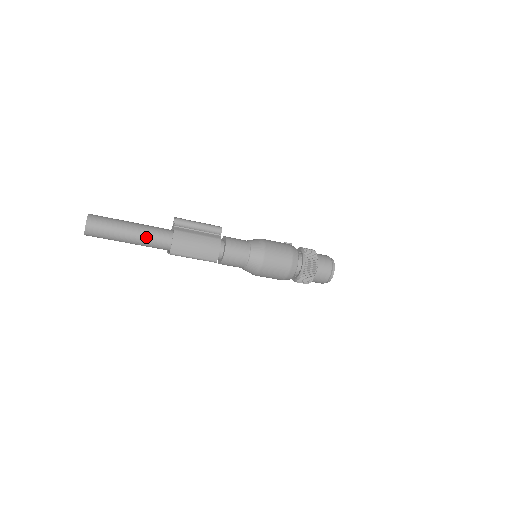
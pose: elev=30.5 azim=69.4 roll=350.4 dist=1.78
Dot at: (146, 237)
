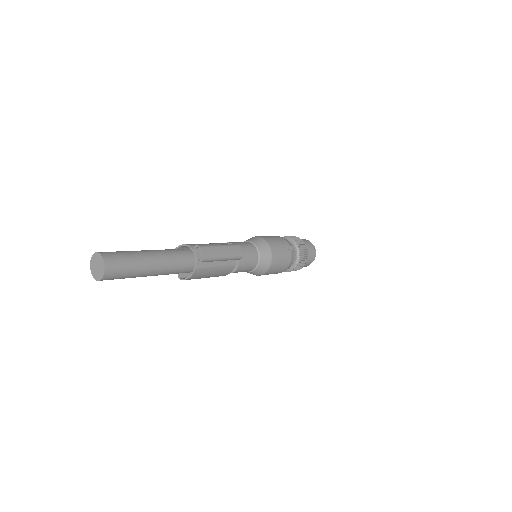
Dot at: (163, 274)
